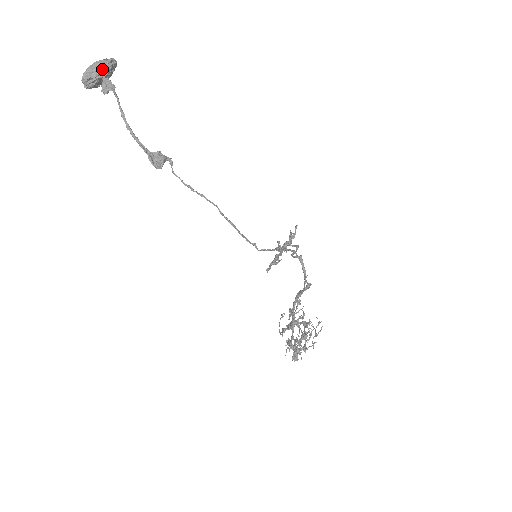
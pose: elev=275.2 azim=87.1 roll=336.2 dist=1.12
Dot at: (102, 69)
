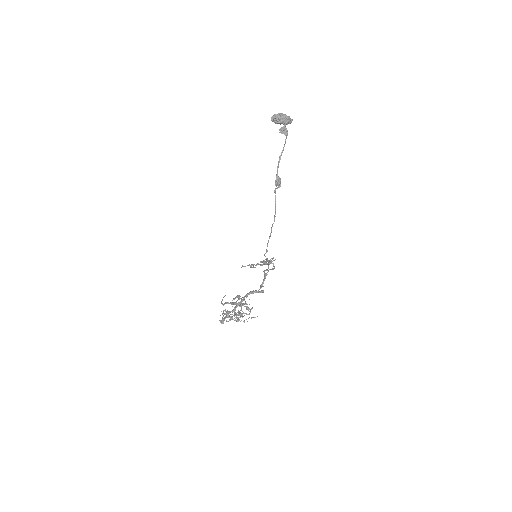
Dot at: (287, 121)
